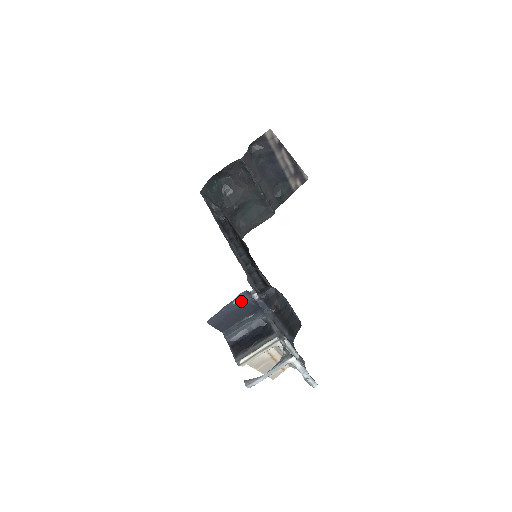
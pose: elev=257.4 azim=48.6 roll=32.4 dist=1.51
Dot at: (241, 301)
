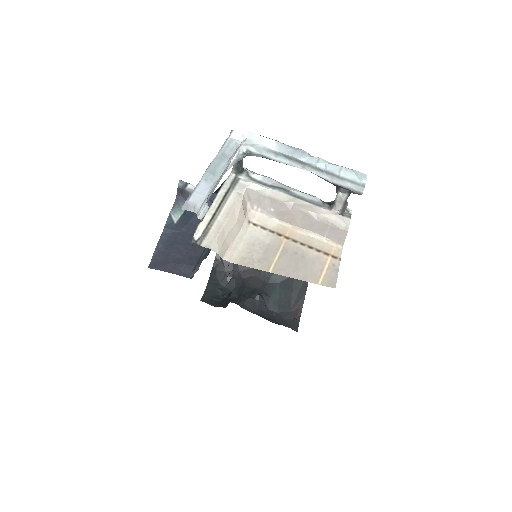
Dot at: (185, 215)
